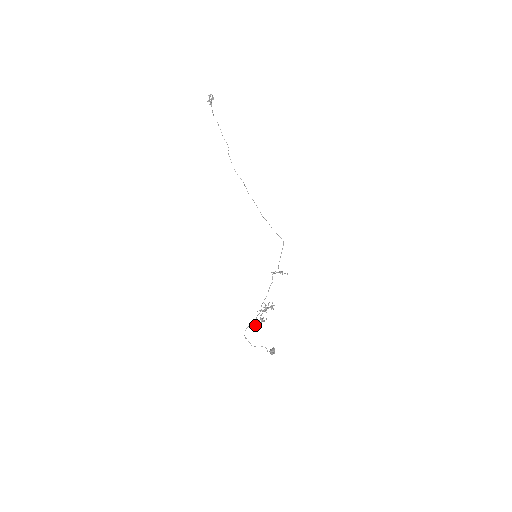
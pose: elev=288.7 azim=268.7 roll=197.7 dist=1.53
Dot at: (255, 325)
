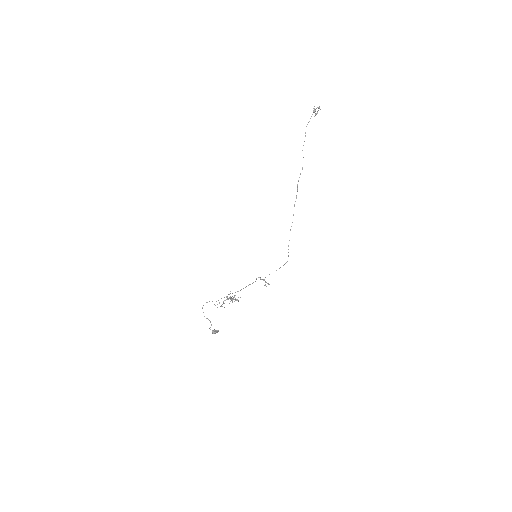
Dot at: occluded
